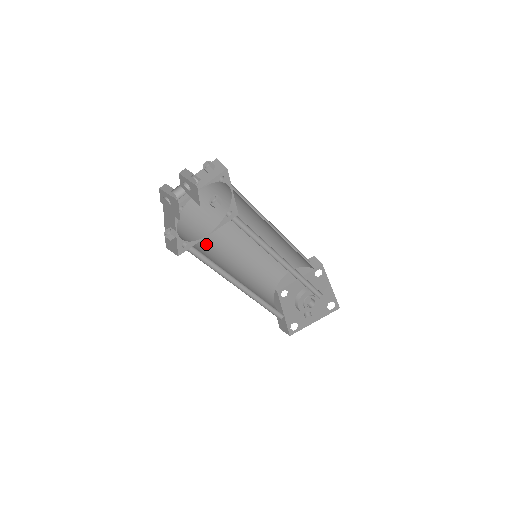
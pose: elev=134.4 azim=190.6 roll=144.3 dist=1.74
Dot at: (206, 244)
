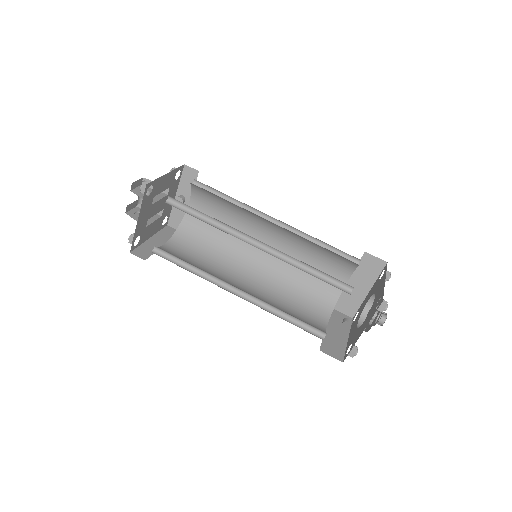
Dot at: (209, 258)
